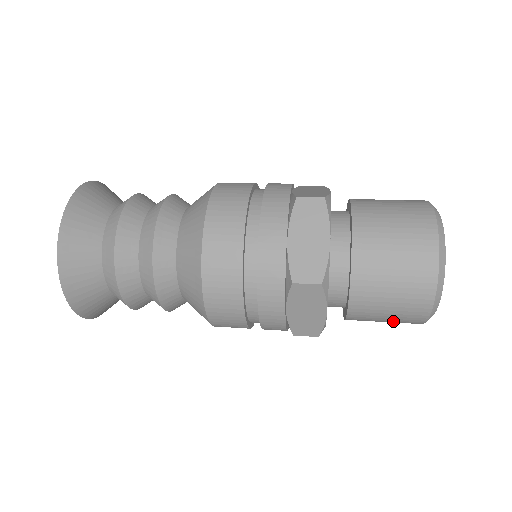
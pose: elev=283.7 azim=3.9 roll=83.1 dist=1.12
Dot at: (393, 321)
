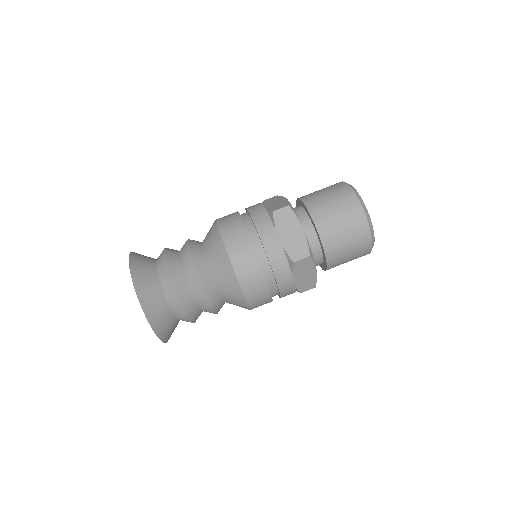
Dot at: (353, 259)
